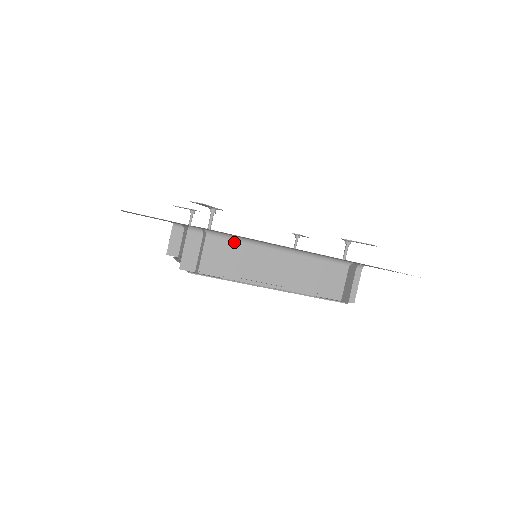
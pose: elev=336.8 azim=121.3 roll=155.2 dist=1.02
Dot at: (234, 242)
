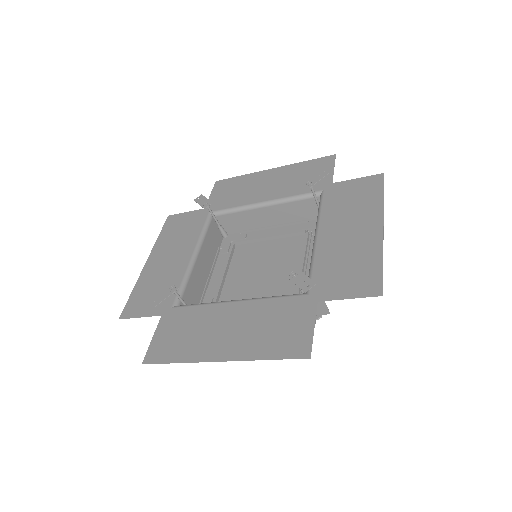
Dot at: occluded
